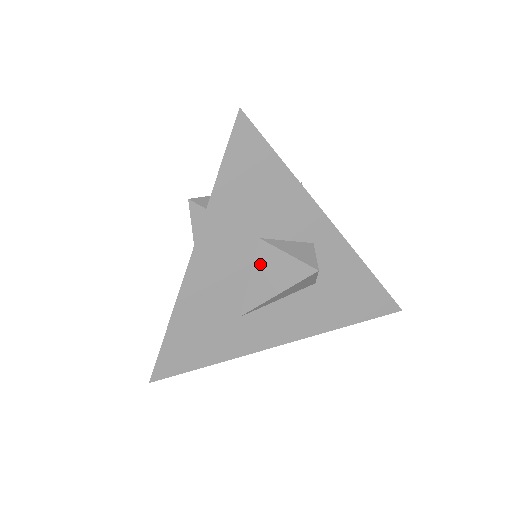
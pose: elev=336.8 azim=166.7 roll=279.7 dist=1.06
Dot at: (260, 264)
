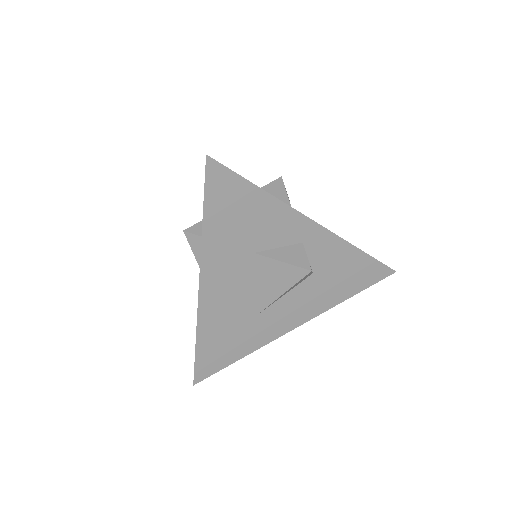
Dot at: (260, 273)
